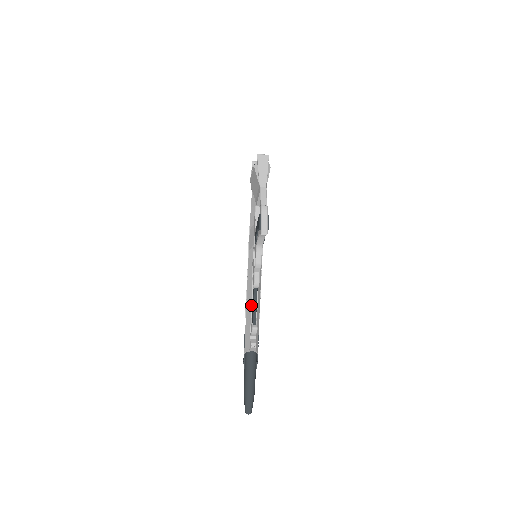
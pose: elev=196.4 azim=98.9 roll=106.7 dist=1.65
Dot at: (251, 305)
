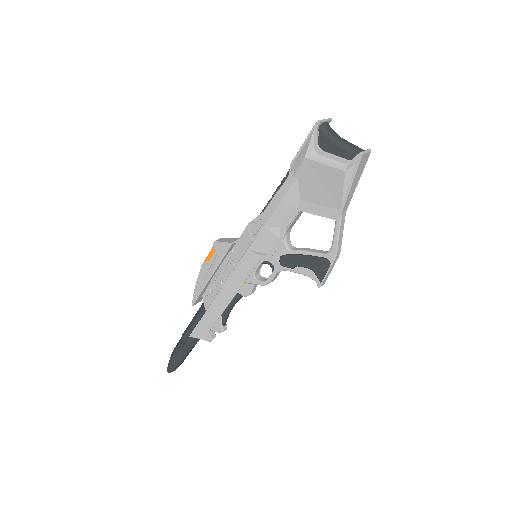
Dot at: (226, 307)
